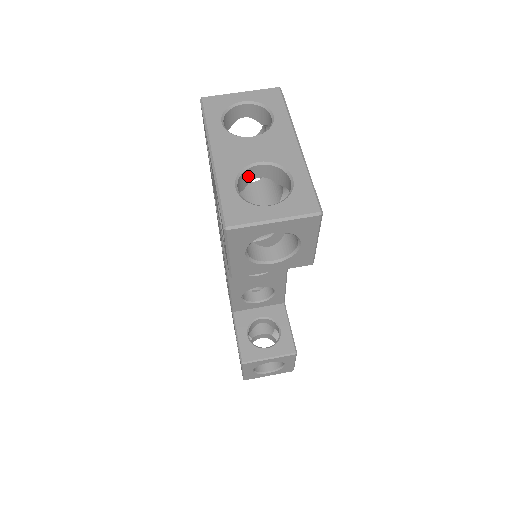
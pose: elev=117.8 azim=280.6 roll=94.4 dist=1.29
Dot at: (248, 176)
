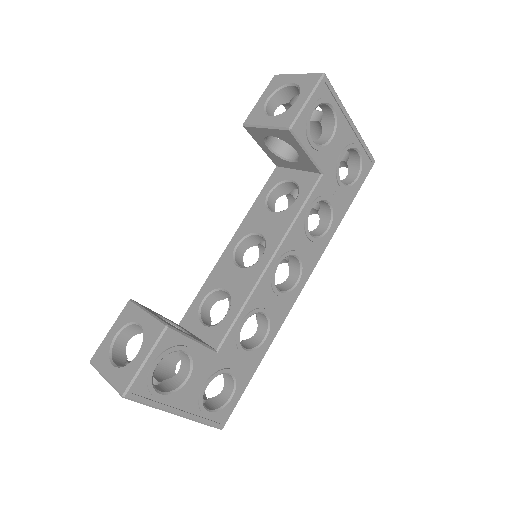
Dot at: (311, 116)
